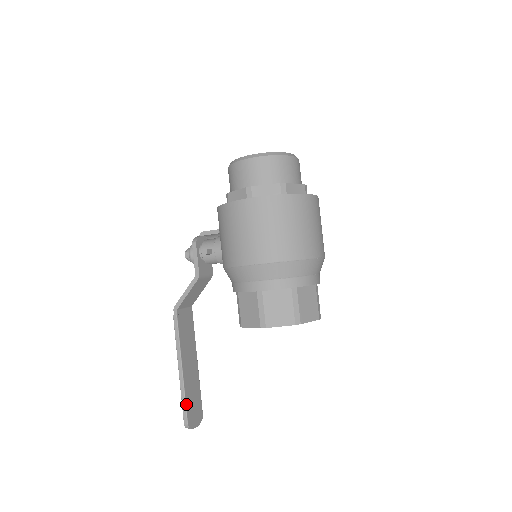
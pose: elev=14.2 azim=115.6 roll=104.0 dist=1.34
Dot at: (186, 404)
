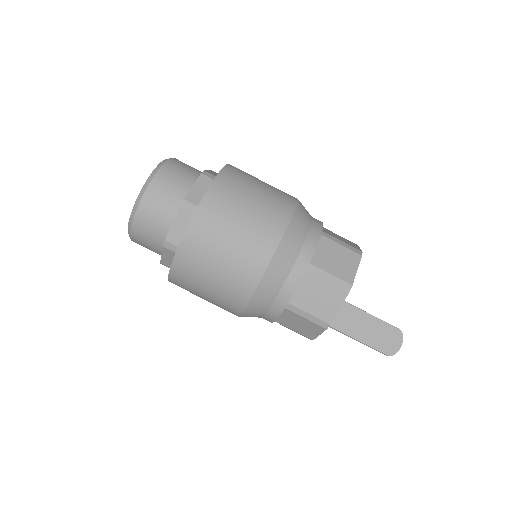
Dot at: (370, 346)
